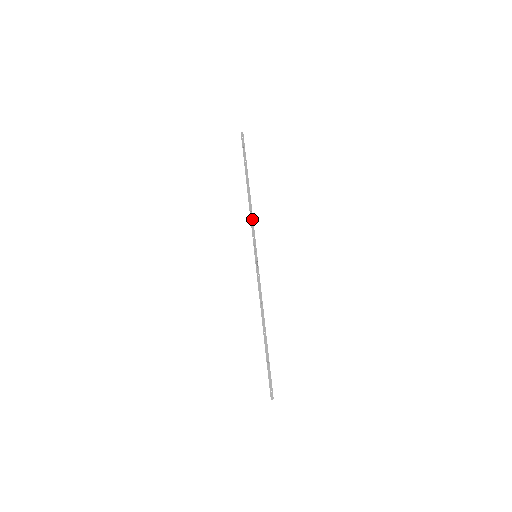
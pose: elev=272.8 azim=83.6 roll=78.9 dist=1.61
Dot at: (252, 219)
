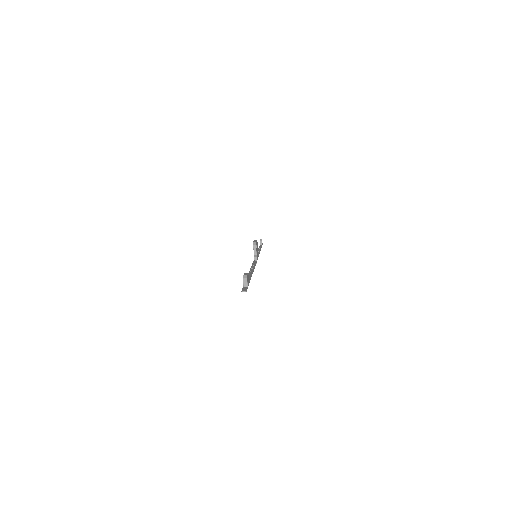
Dot at: occluded
